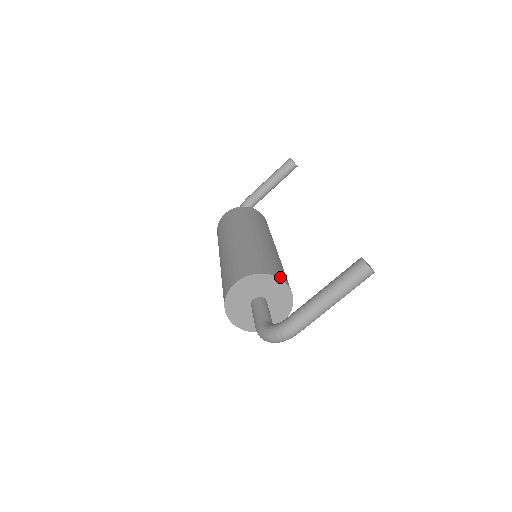
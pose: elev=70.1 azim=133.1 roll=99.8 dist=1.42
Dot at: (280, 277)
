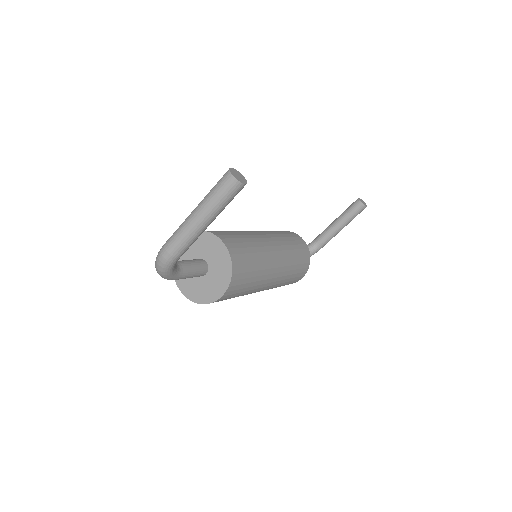
Dot at: (222, 238)
